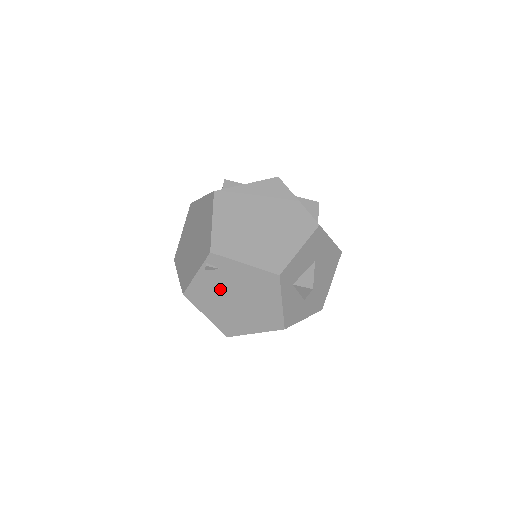
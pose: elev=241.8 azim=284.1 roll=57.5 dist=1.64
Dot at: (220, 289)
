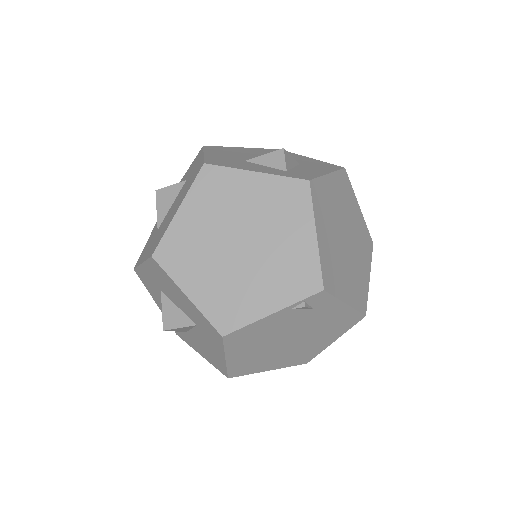
Dot at: (284, 329)
